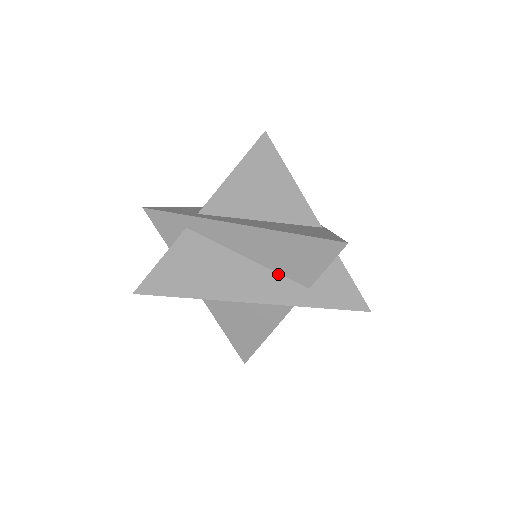
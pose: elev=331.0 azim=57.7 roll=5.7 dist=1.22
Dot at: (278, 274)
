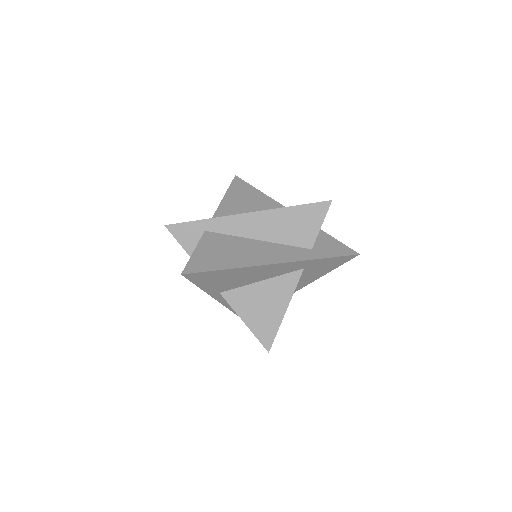
Dot at: (286, 245)
